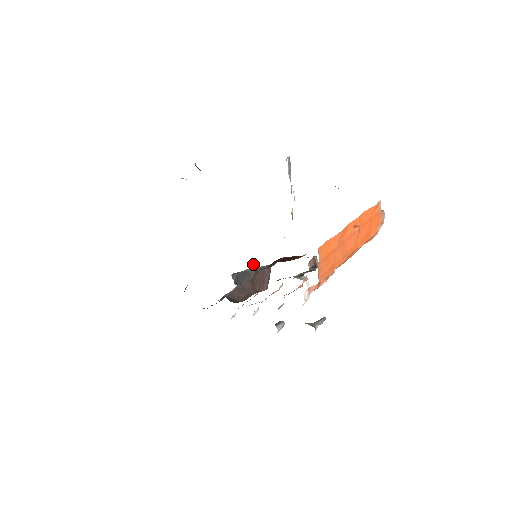
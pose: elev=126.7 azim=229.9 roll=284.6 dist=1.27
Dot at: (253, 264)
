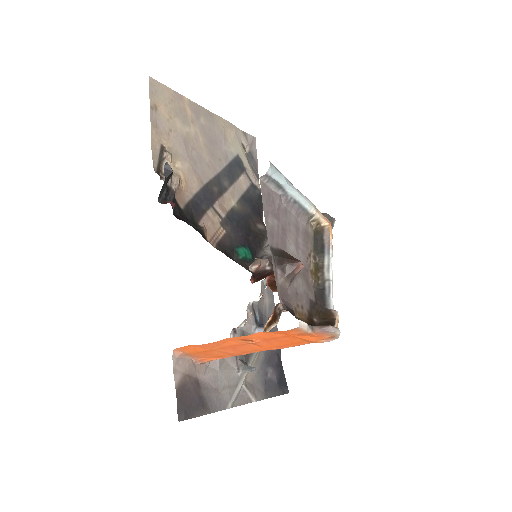
Dot at: (255, 261)
